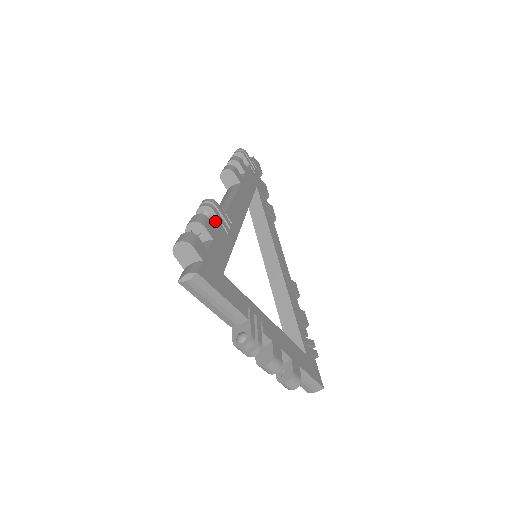
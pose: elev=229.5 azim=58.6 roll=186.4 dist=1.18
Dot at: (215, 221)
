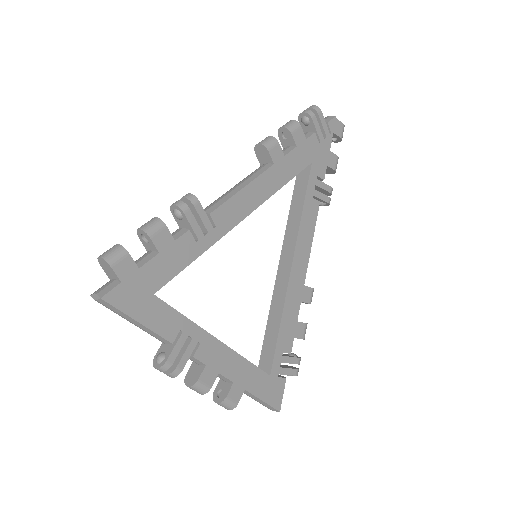
Dot at: (186, 223)
